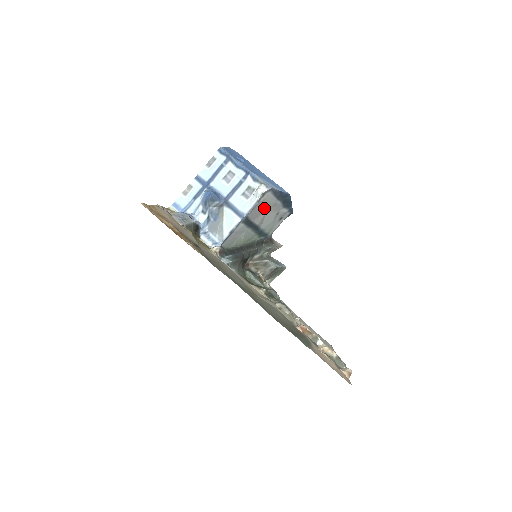
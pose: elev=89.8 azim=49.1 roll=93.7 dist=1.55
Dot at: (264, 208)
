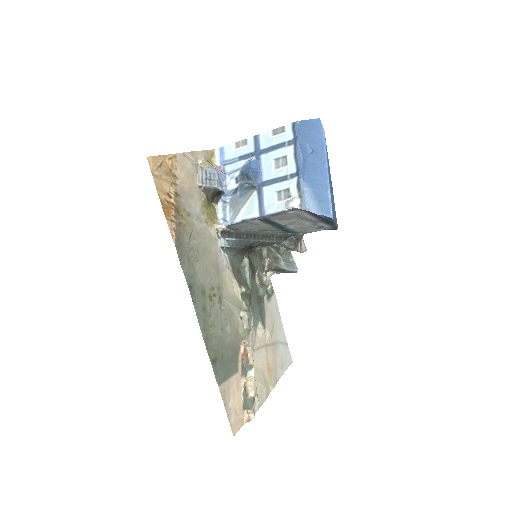
Dot at: (295, 217)
